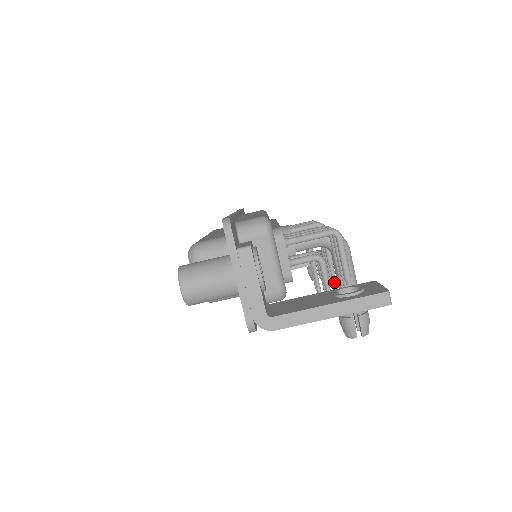
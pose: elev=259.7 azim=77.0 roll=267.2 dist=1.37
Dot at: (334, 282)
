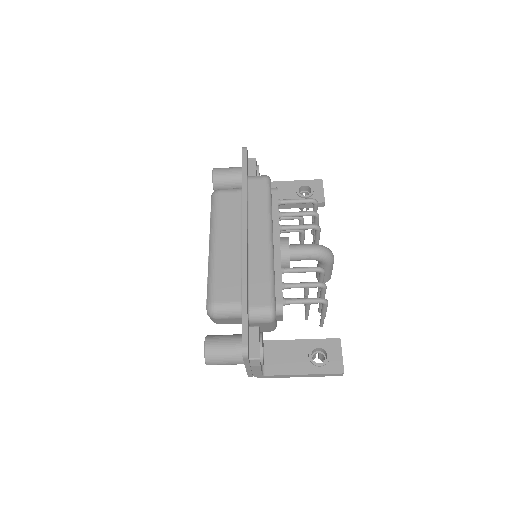
Dot at: occluded
